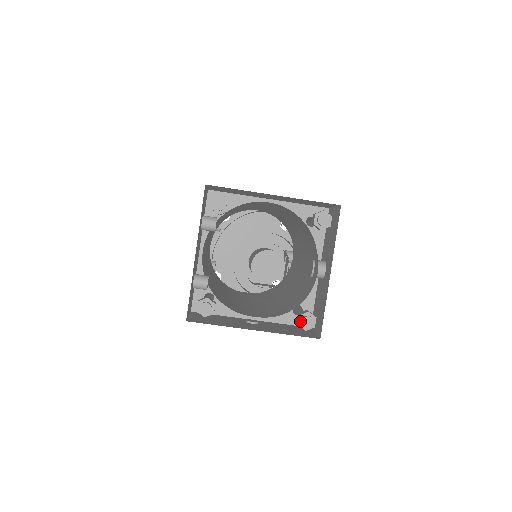
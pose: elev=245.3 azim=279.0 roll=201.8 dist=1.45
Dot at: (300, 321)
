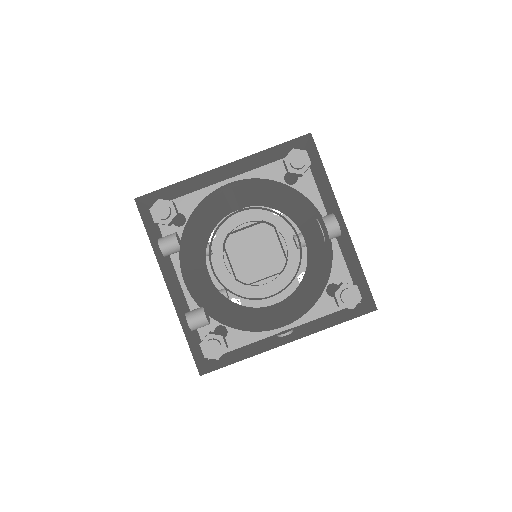
Dot at: (339, 301)
